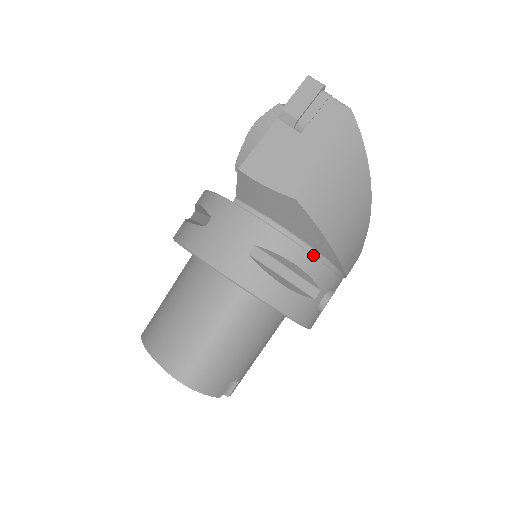
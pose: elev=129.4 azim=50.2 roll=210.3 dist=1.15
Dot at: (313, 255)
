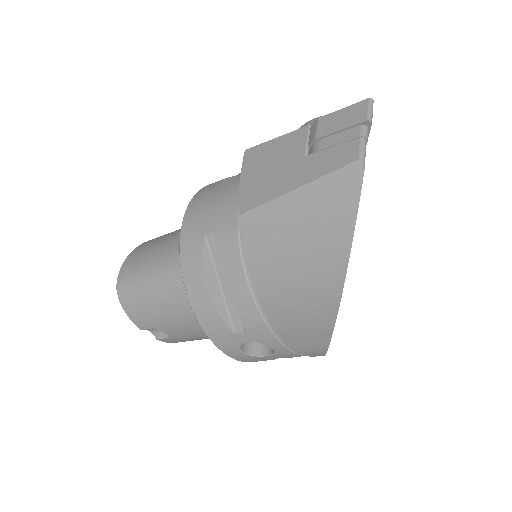
Dot at: (251, 291)
